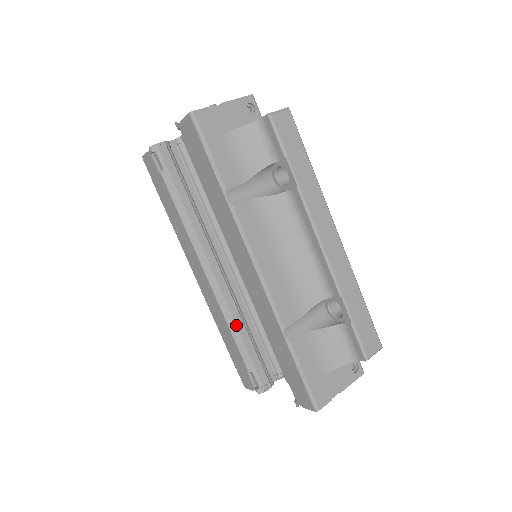
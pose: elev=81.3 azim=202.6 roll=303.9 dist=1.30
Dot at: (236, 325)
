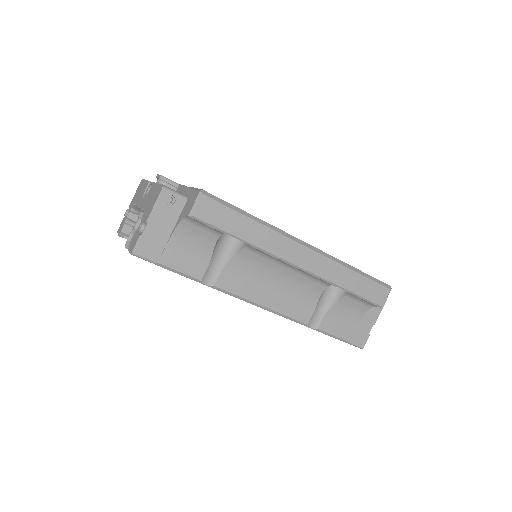
Dot at: occluded
